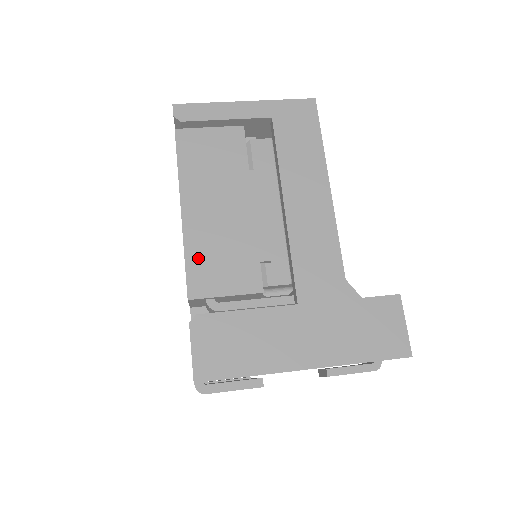
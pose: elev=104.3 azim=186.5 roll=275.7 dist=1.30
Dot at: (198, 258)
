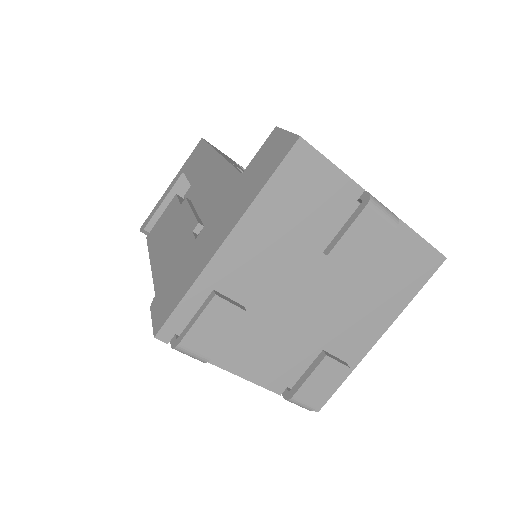
Dot at: (160, 273)
